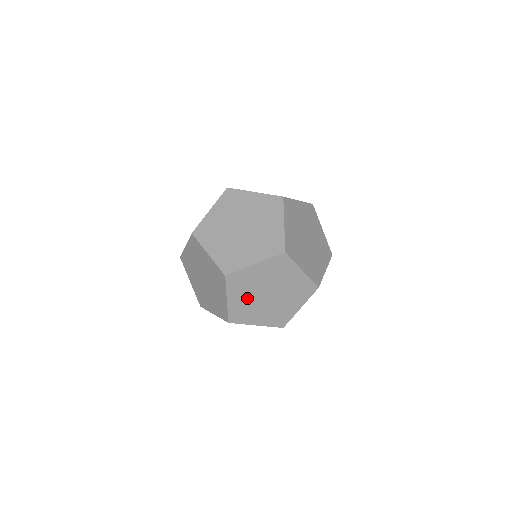
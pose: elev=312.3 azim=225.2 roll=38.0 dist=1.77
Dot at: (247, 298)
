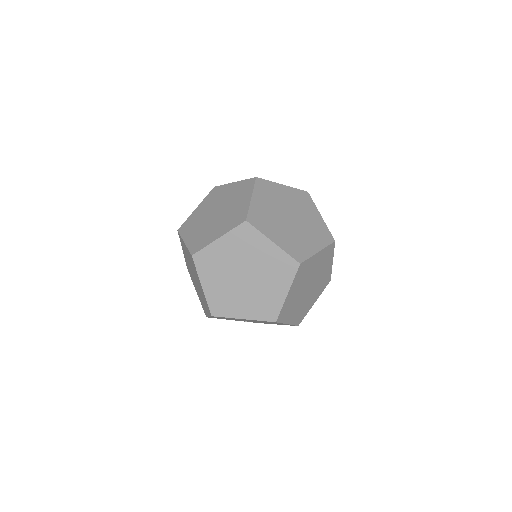
Dot at: (282, 231)
